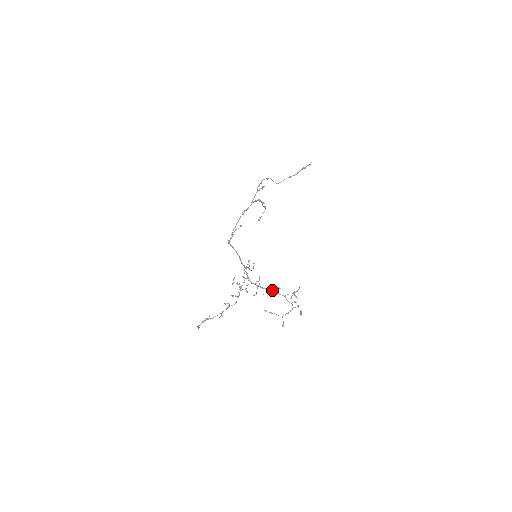
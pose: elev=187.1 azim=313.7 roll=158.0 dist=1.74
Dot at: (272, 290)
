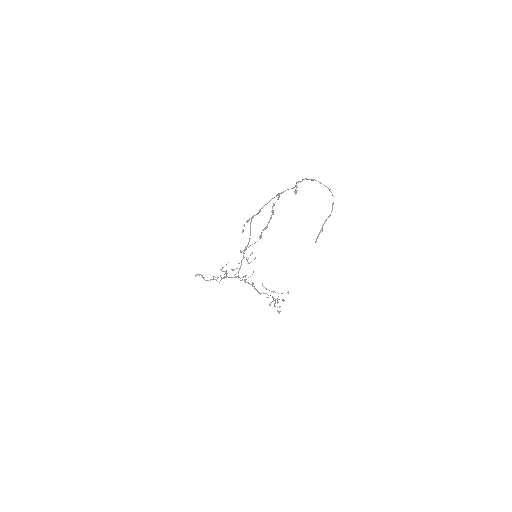
Dot at: (255, 289)
